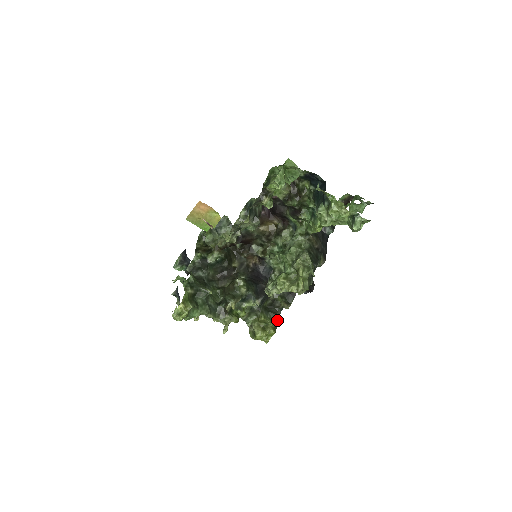
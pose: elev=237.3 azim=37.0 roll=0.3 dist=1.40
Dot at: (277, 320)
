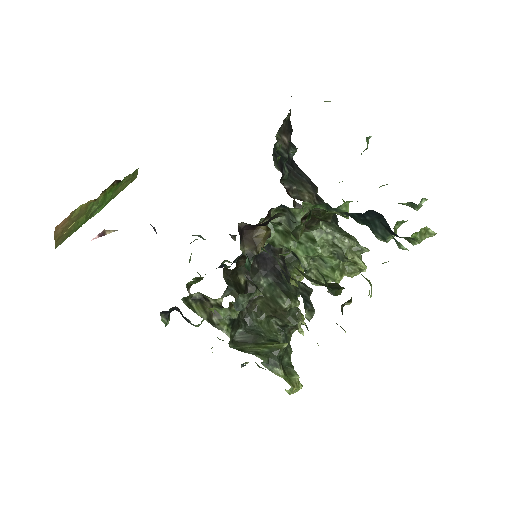
Dot at: occluded
